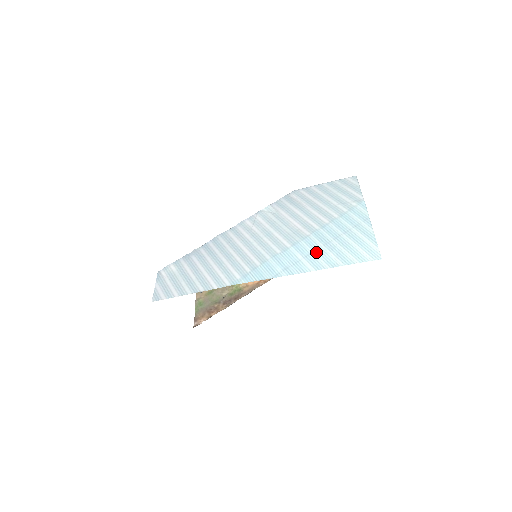
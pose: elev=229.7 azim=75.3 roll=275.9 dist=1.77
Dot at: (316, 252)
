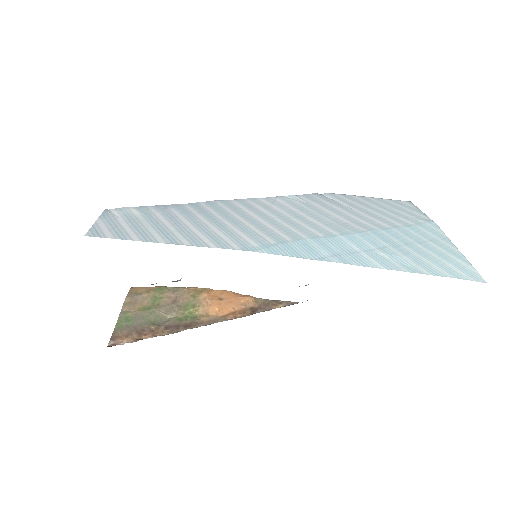
Dot at: (382, 250)
